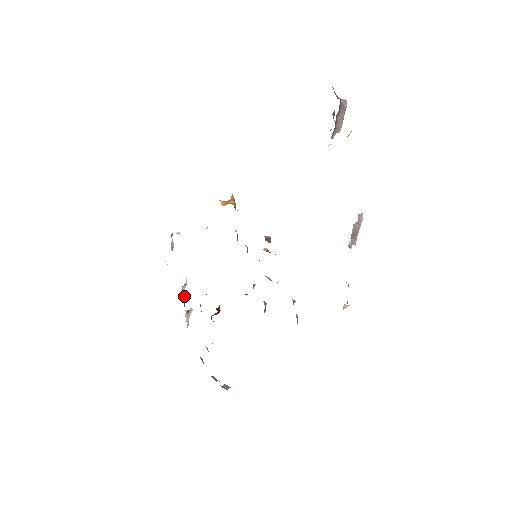
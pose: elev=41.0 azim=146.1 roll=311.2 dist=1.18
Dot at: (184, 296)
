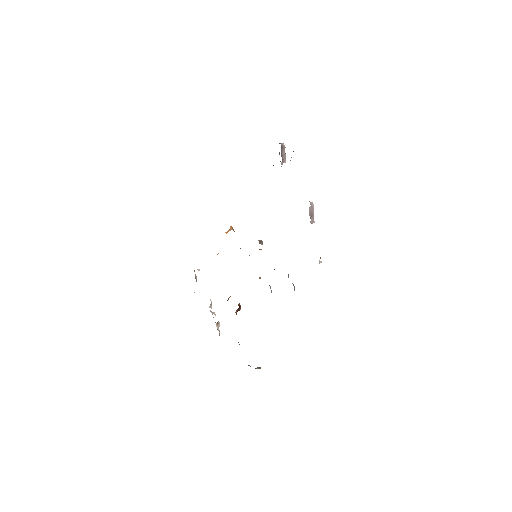
Dot at: (212, 312)
